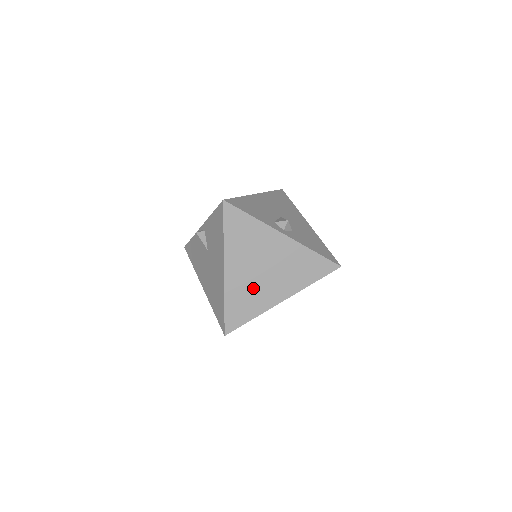
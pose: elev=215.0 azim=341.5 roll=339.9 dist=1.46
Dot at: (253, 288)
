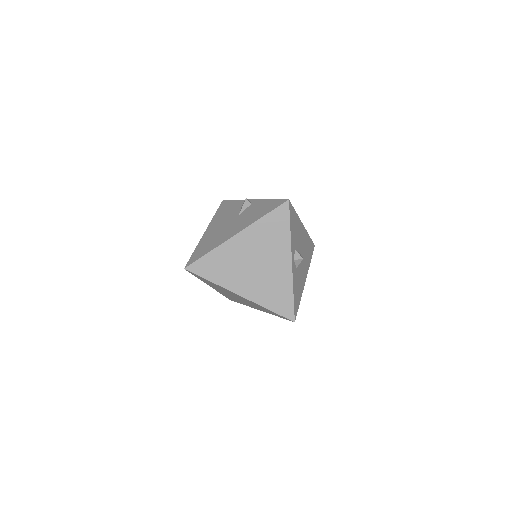
Dot at: (236, 266)
